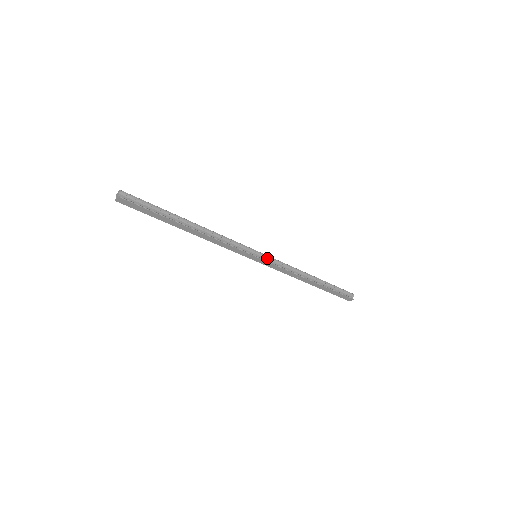
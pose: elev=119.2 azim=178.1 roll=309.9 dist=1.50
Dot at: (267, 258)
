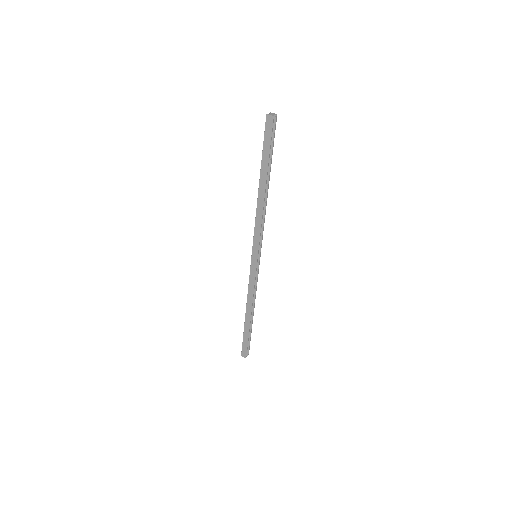
Dot at: (258, 266)
